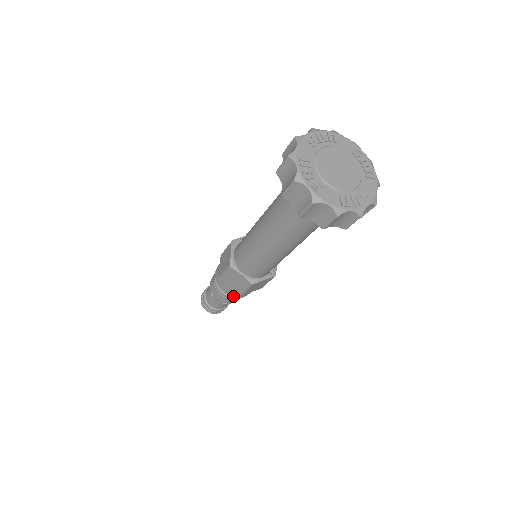
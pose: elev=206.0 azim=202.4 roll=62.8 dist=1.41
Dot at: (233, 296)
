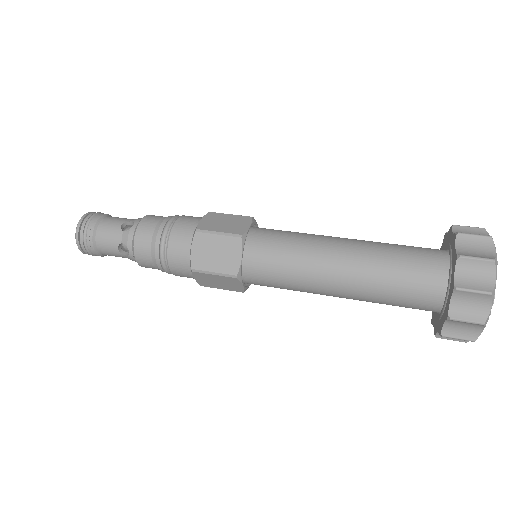
Dot at: occluded
